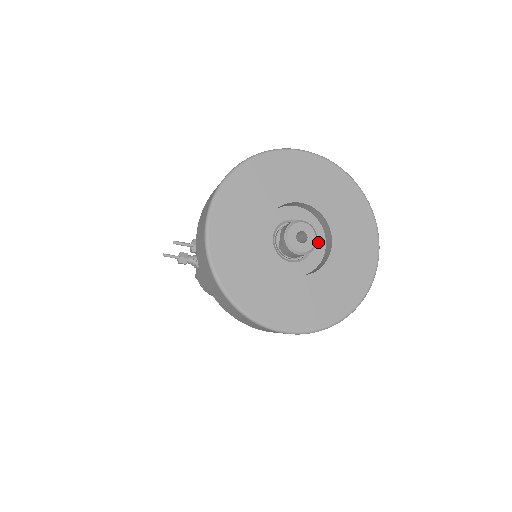
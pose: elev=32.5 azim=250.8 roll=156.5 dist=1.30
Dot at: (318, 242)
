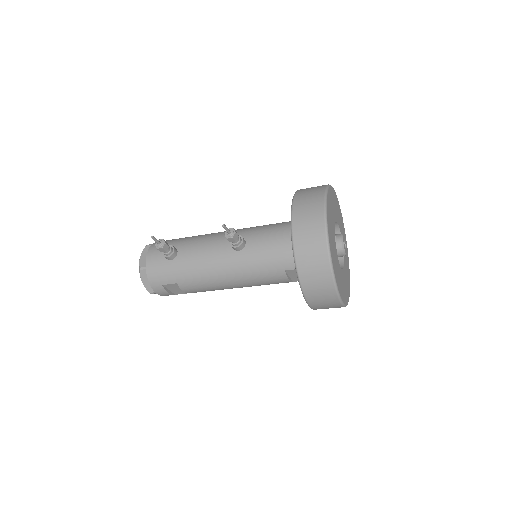
Dot at: occluded
